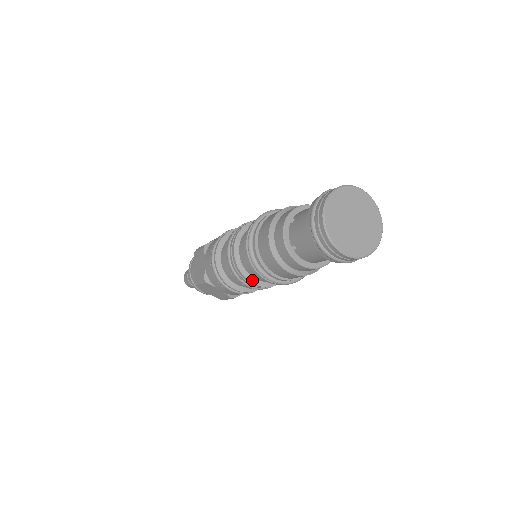
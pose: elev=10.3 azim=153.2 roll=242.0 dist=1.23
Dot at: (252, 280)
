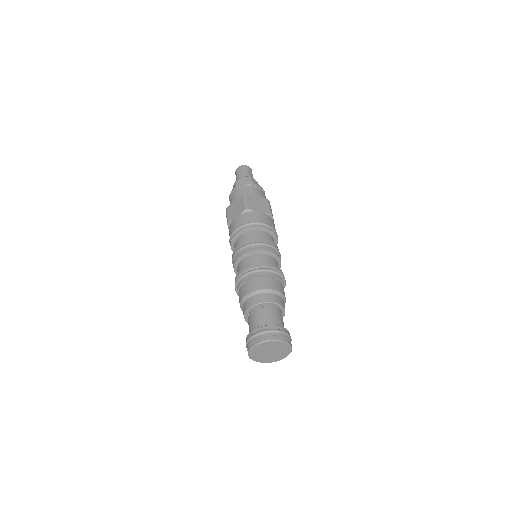
Dot at: occluded
